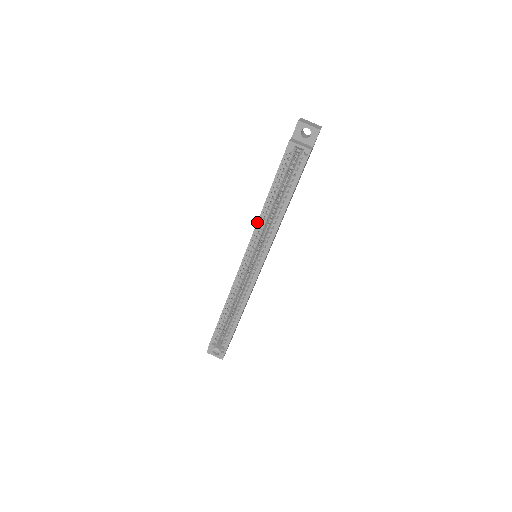
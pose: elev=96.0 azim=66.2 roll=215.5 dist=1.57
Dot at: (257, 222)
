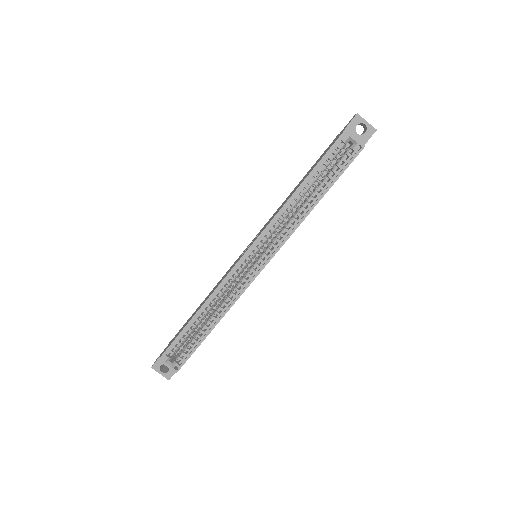
Dot at: (278, 212)
